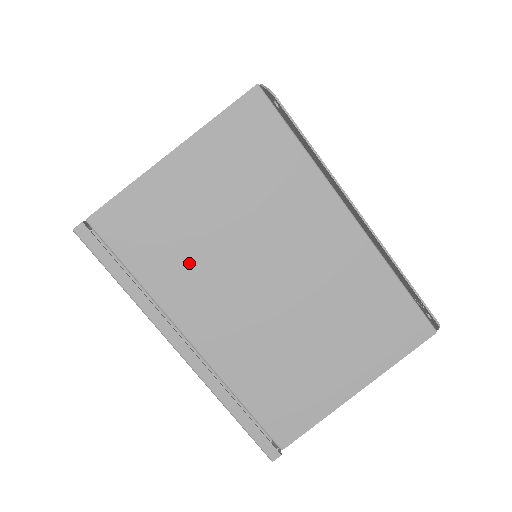
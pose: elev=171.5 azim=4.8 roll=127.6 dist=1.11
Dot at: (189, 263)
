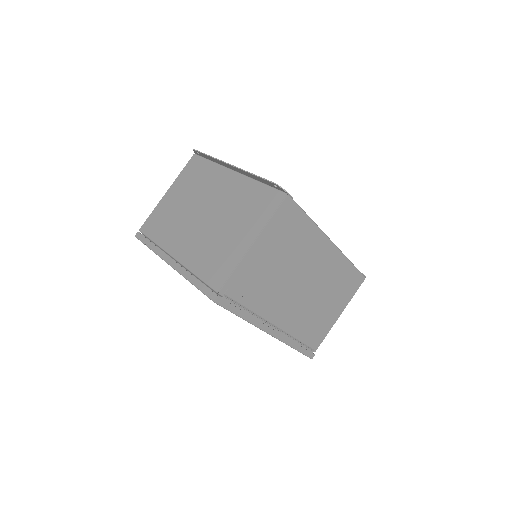
Dot at: (173, 225)
